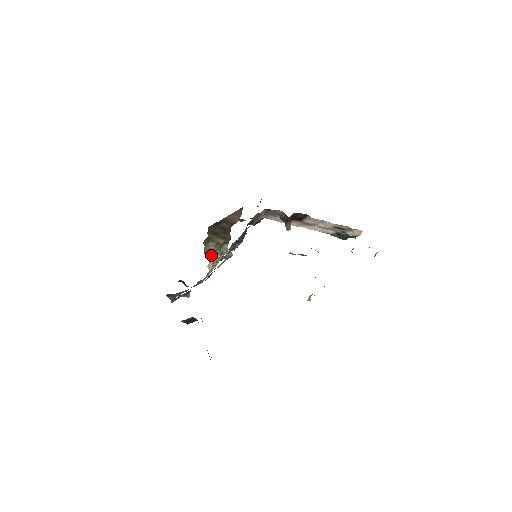
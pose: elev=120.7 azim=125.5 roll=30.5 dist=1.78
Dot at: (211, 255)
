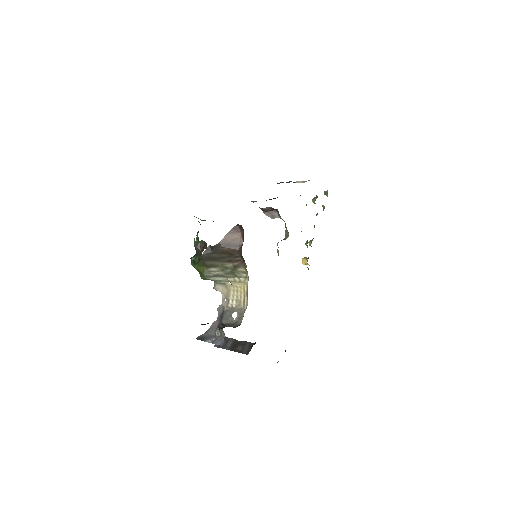
Dot at: (218, 279)
